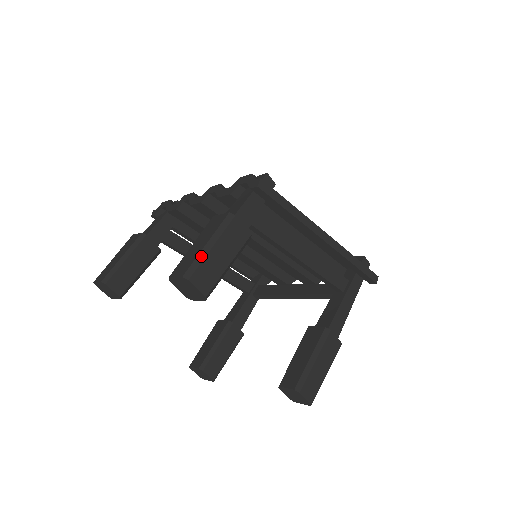
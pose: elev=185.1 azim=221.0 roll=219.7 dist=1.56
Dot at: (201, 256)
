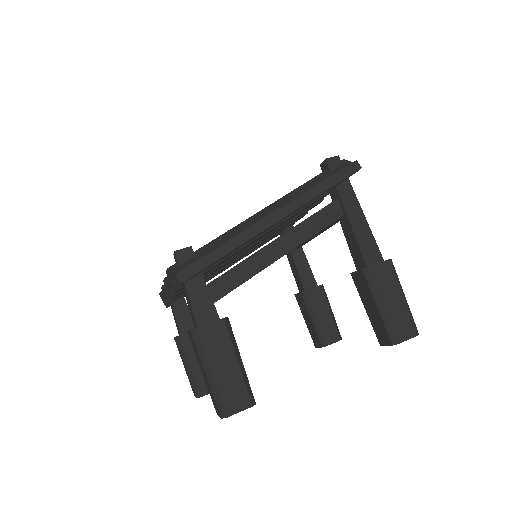
Dot at: (214, 389)
